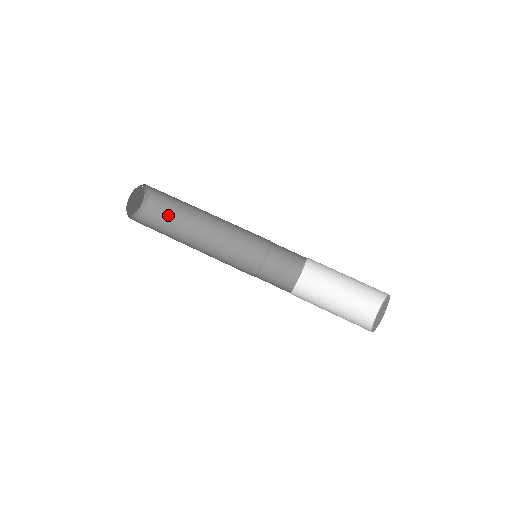
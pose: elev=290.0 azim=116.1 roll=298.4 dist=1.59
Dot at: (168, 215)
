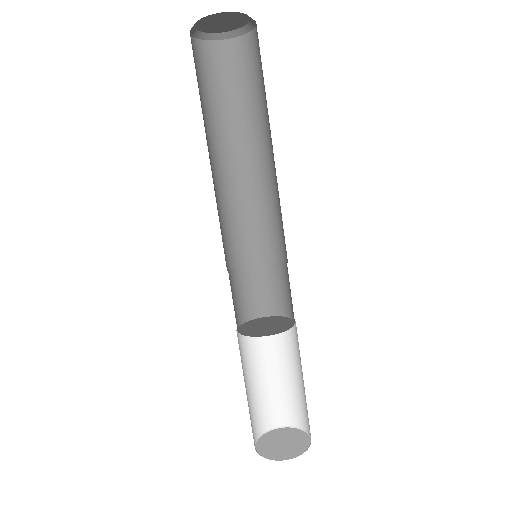
Dot at: (230, 86)
